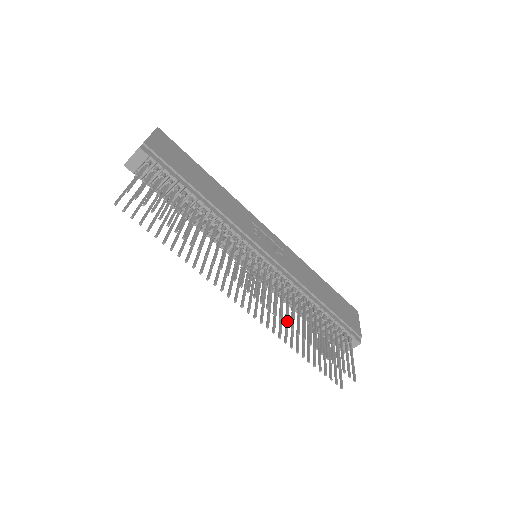
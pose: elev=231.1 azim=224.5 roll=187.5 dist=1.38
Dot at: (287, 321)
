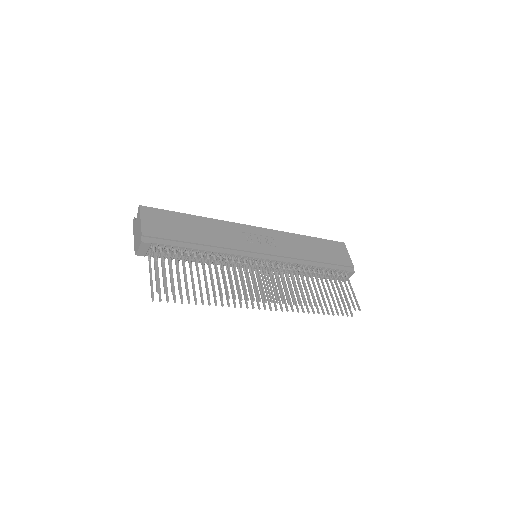
Dot at: (299, 302)
